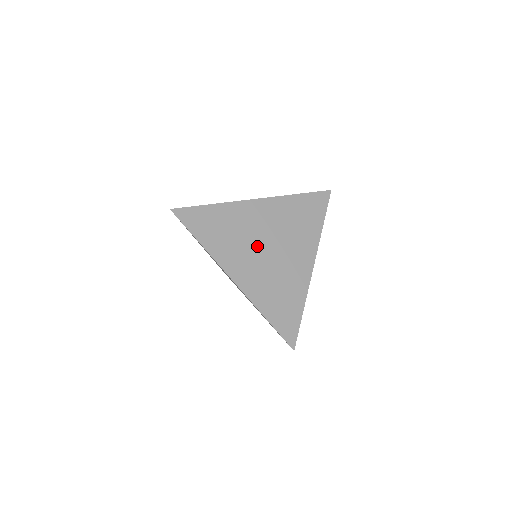
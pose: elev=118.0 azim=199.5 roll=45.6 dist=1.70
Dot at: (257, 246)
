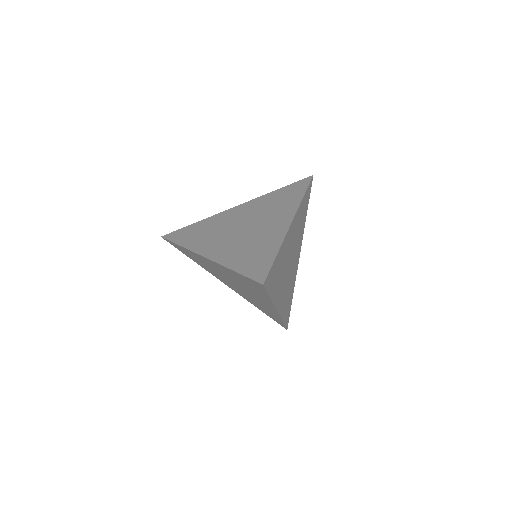
Dot at: (232, 230)
